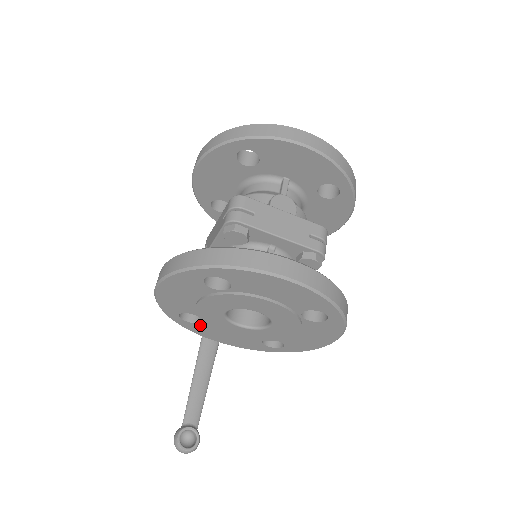
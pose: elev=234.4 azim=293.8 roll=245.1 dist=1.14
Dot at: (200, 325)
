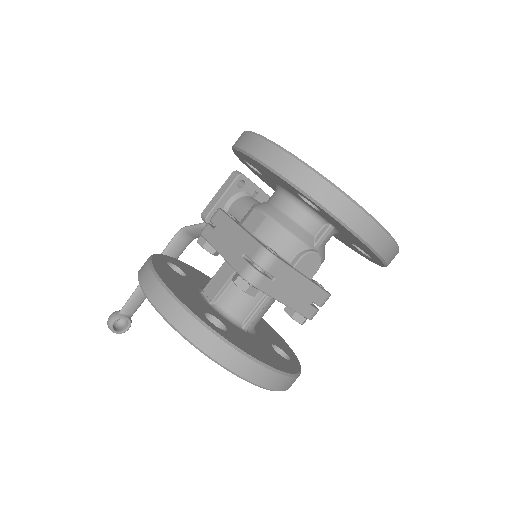
Dot at: occluded
